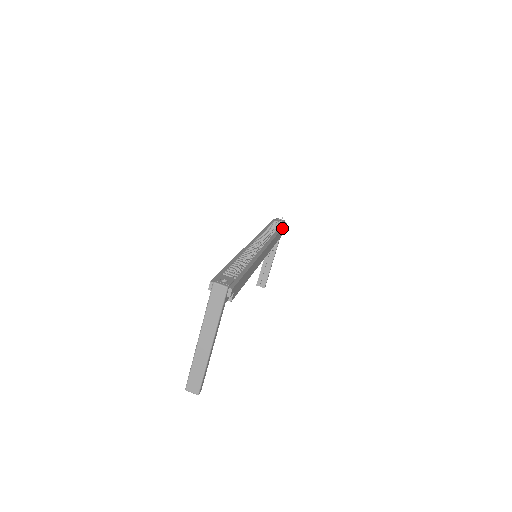
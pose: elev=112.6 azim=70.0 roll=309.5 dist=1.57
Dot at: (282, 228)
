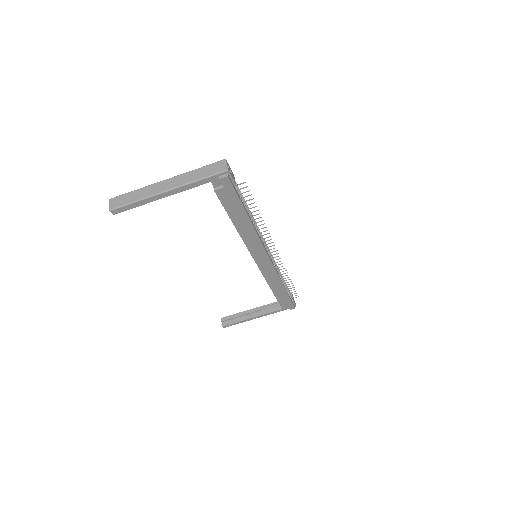
Dot at: (289, 297)
